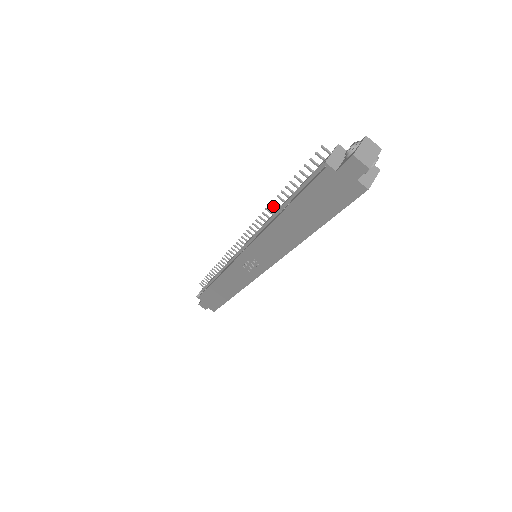
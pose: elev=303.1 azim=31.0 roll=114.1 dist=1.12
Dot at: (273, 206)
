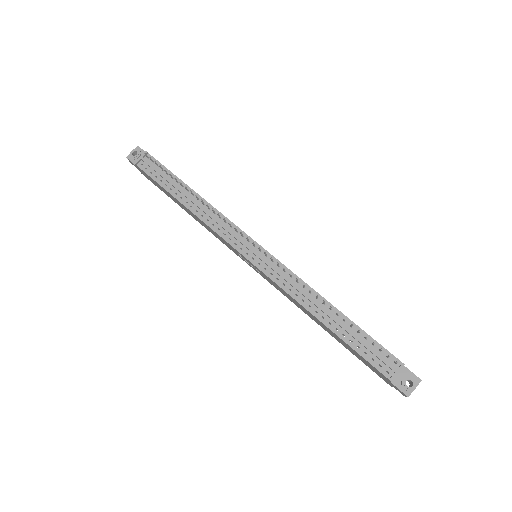
Dot at: (318, 296)
